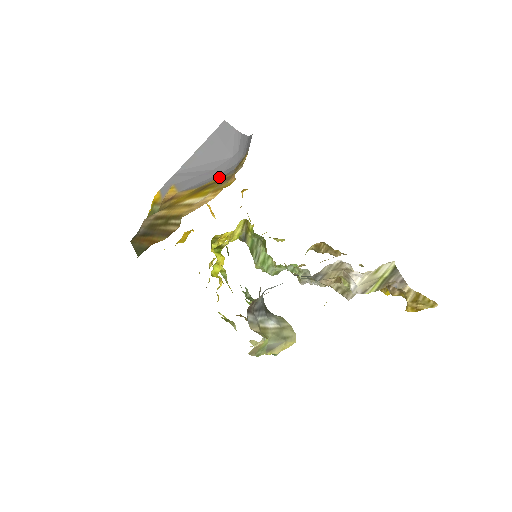
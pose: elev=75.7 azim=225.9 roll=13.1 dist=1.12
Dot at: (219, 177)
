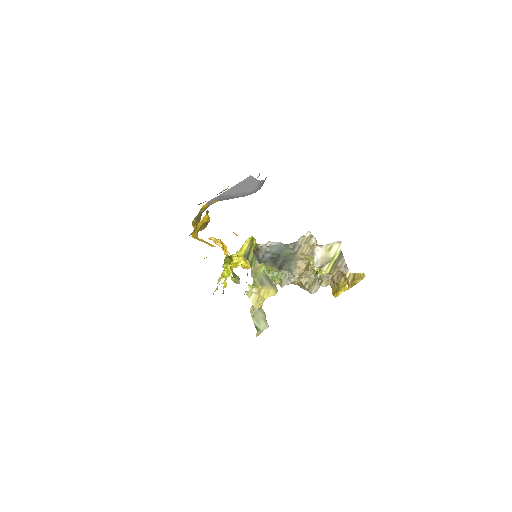
Dot at: (244, 196)
